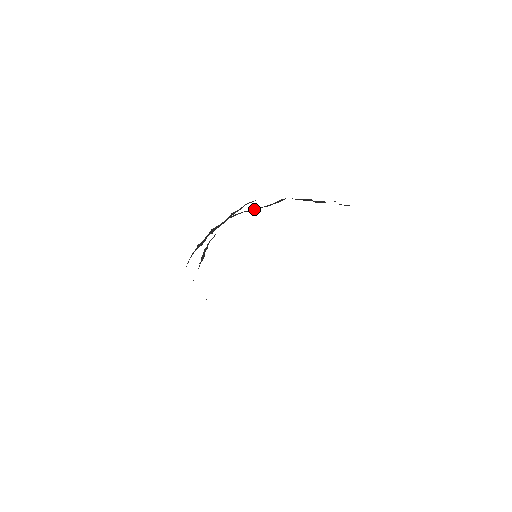
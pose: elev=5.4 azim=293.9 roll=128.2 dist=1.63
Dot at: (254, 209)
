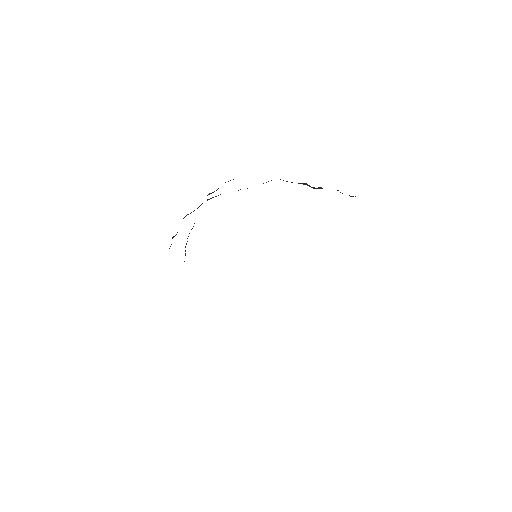
Dot at: occluded
